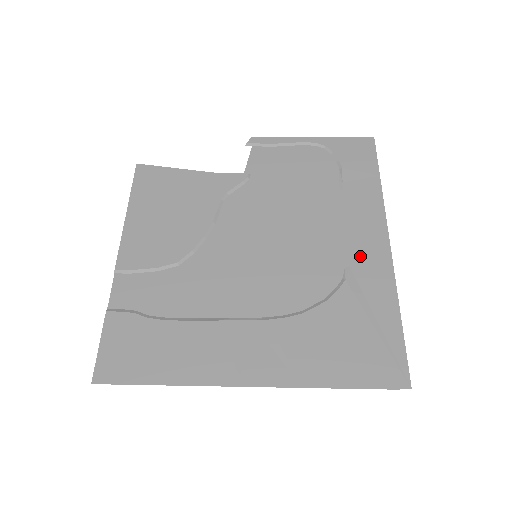
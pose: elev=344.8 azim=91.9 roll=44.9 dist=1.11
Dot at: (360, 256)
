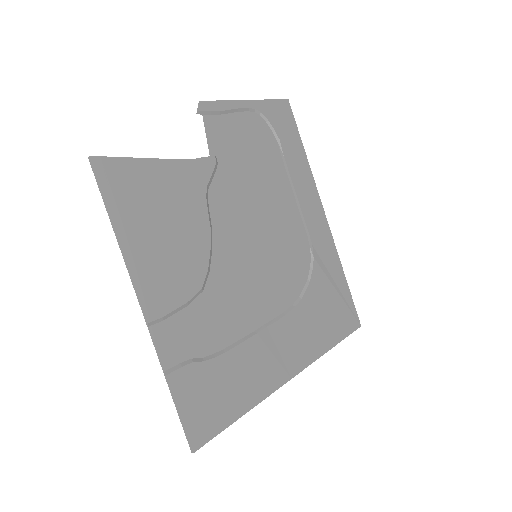
Dot at: (315, 232)
